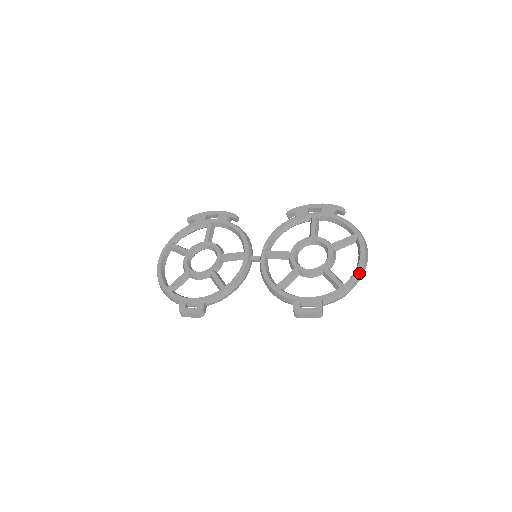
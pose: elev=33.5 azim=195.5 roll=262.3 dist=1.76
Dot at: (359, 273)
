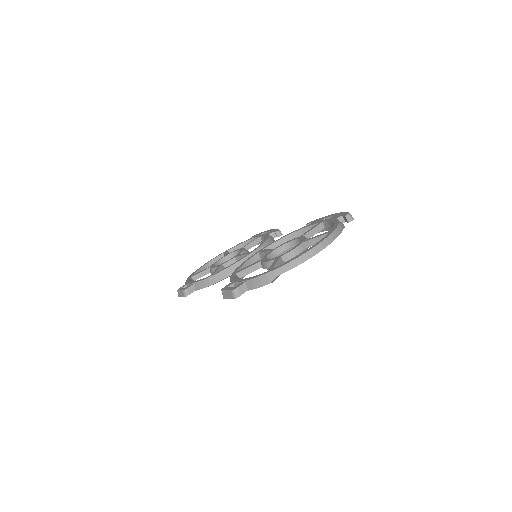
Dot at: (293, 259)
